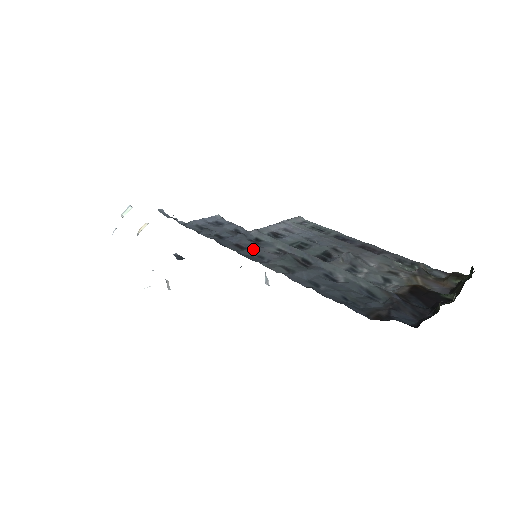
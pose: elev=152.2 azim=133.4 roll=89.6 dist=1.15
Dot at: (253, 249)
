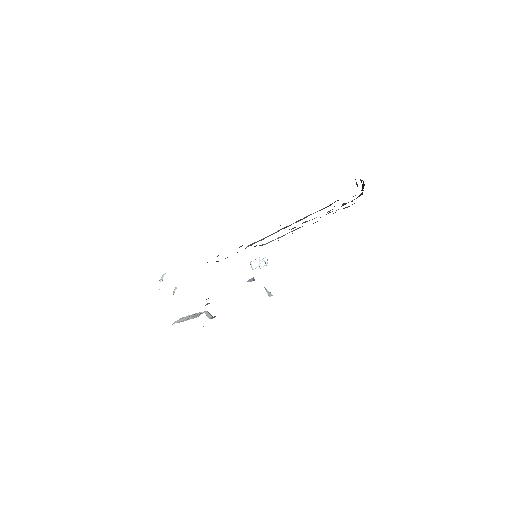
Dot at: occluded
